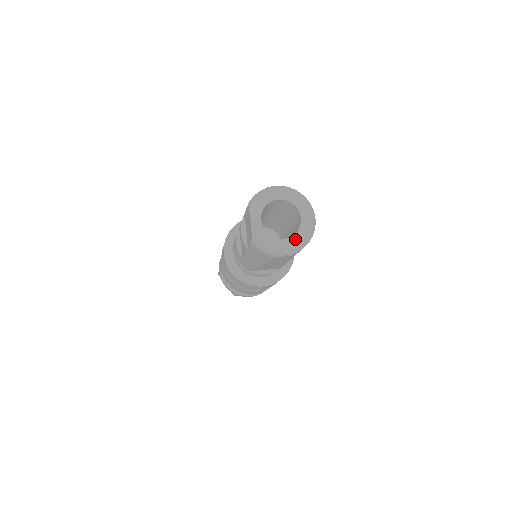
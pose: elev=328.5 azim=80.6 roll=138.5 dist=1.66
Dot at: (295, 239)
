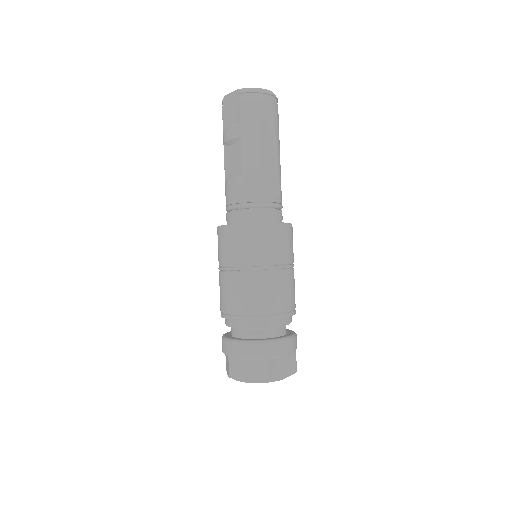
Dot at: occluded
